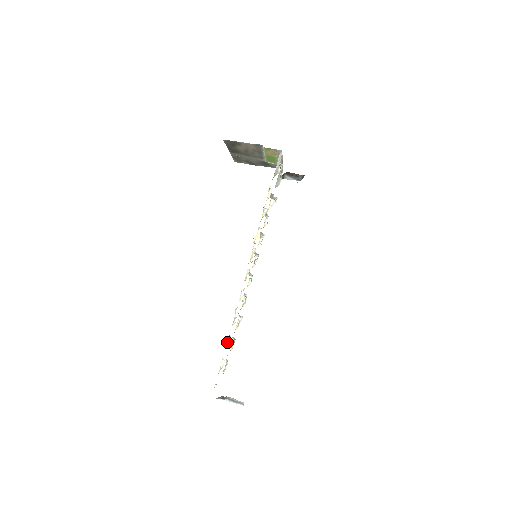
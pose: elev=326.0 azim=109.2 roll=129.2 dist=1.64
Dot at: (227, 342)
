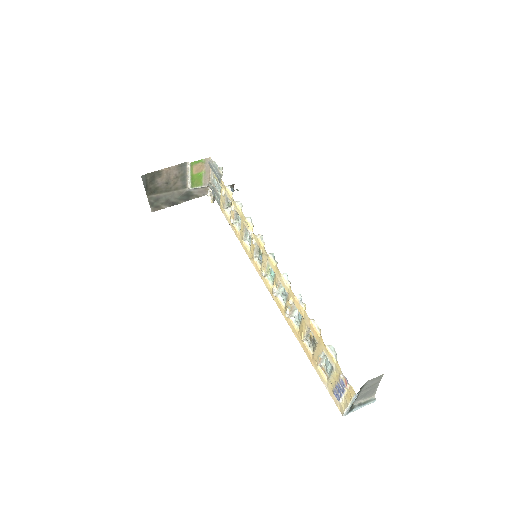
Dot at: (314, 329)
